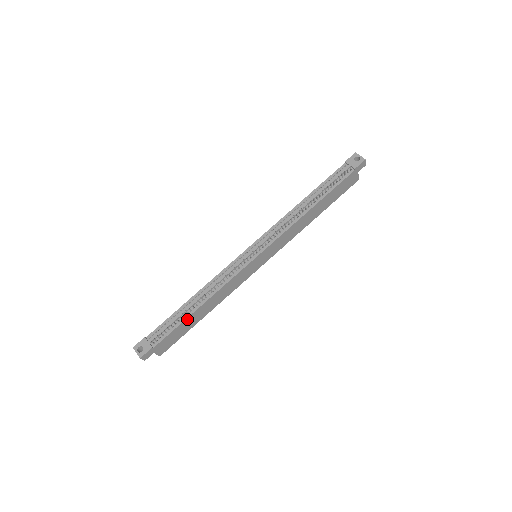
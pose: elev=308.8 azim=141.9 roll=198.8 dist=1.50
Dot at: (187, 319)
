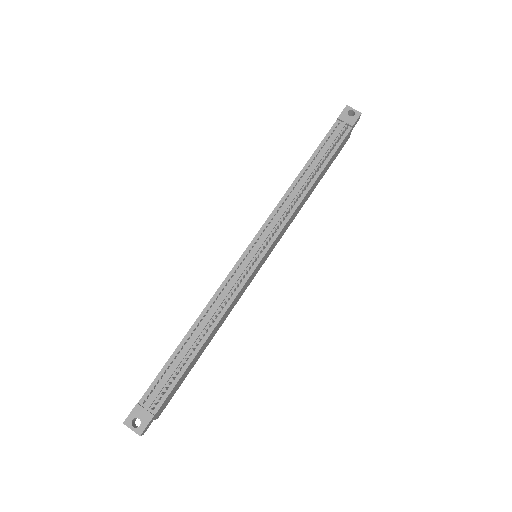
Dot at: (191, 362)
